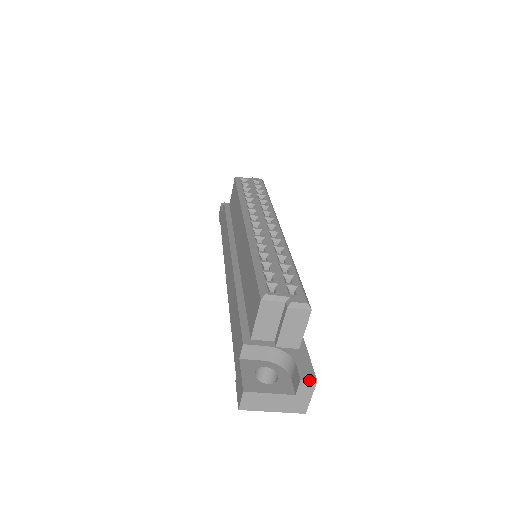
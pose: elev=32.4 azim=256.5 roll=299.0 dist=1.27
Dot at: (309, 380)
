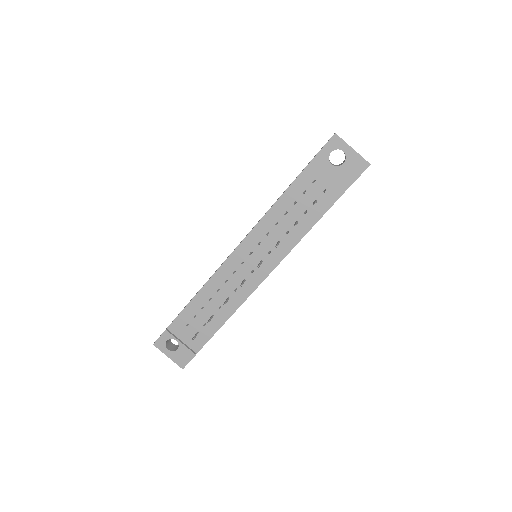
Dot at: occluded
